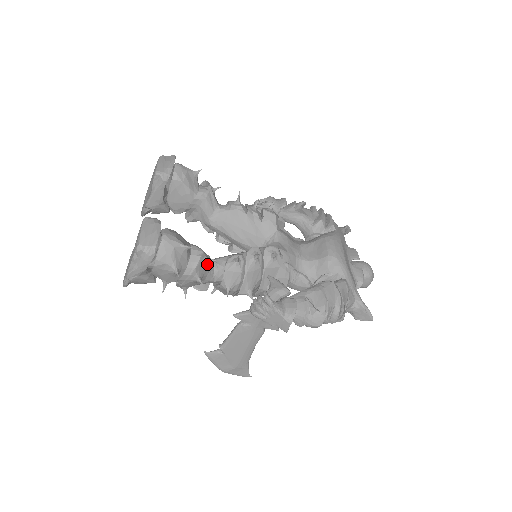
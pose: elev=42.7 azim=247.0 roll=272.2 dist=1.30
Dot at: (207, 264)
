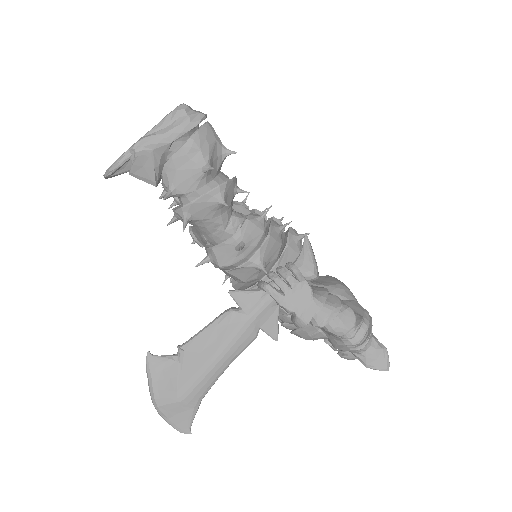
Dot at: (233, 195)
